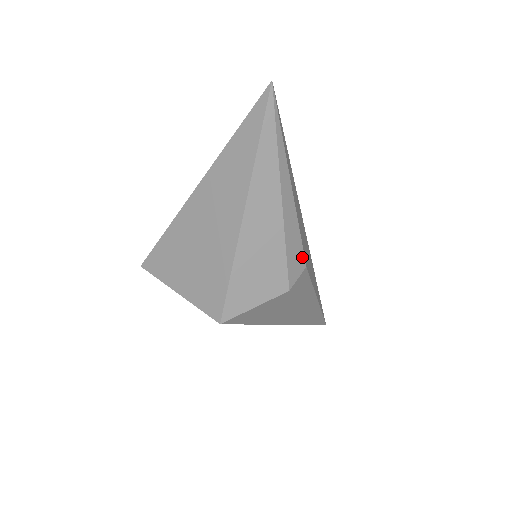
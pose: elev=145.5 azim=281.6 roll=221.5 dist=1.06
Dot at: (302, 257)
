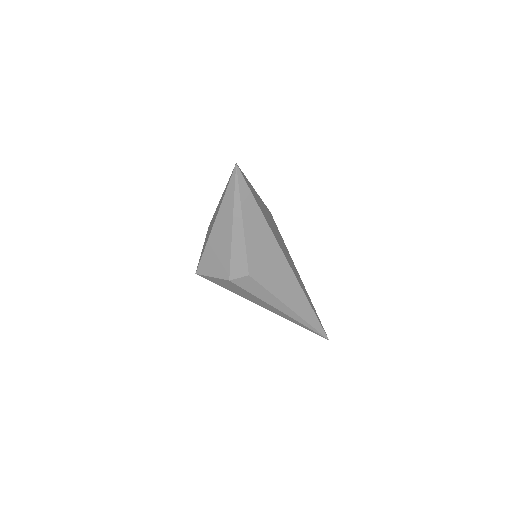
Dot at: (246, 268)
